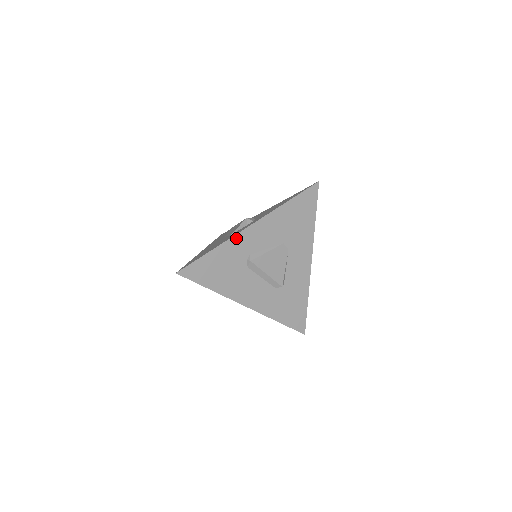
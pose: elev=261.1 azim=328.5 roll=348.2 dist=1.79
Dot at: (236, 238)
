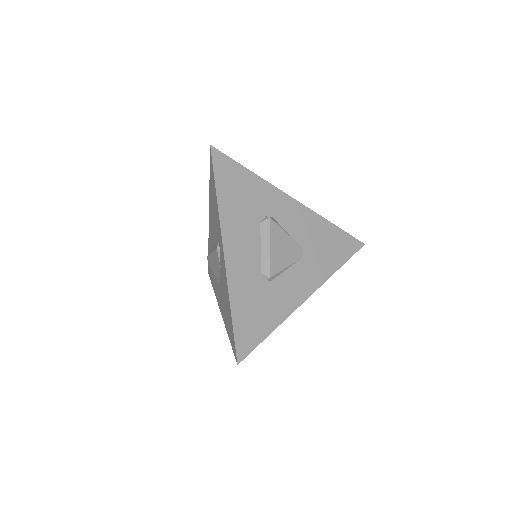
Dot at: (276, 191)
